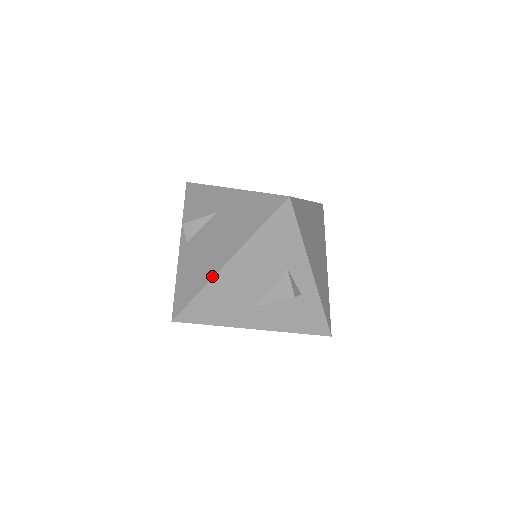
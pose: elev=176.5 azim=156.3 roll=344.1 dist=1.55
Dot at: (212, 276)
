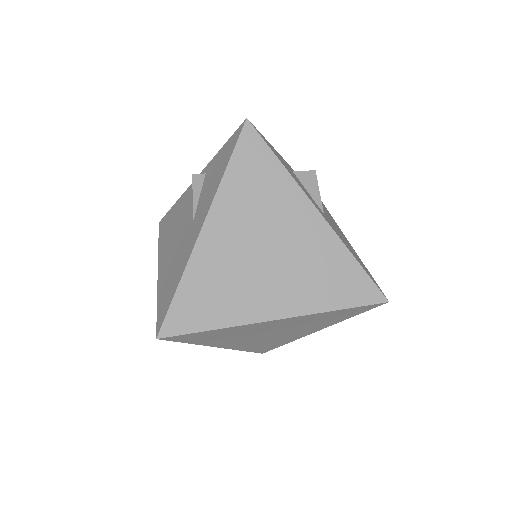
Dot at: (159, 255)
